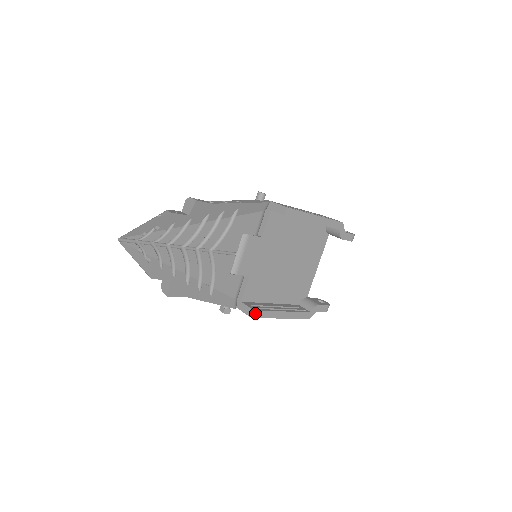
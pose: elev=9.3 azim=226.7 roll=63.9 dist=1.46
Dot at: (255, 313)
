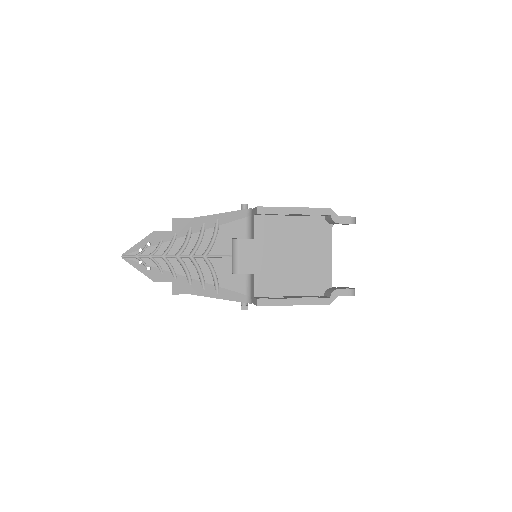
Dot at: (260, 302)
